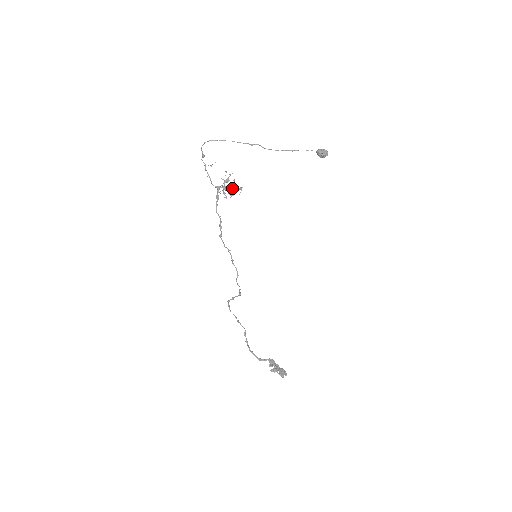
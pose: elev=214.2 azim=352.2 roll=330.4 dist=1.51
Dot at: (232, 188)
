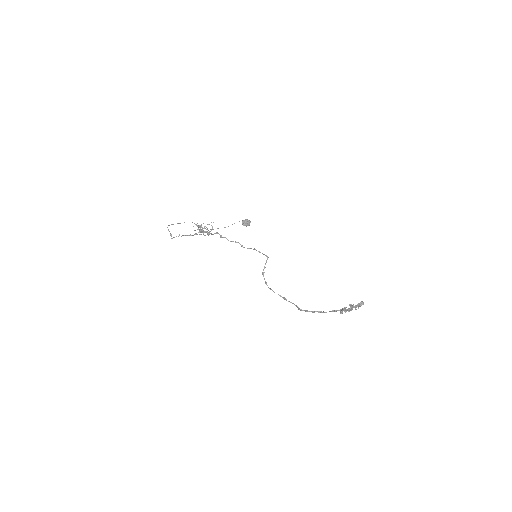
Dot at: (206, 231)
